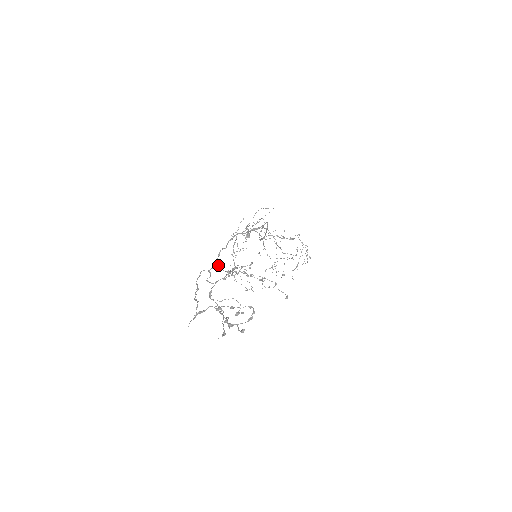
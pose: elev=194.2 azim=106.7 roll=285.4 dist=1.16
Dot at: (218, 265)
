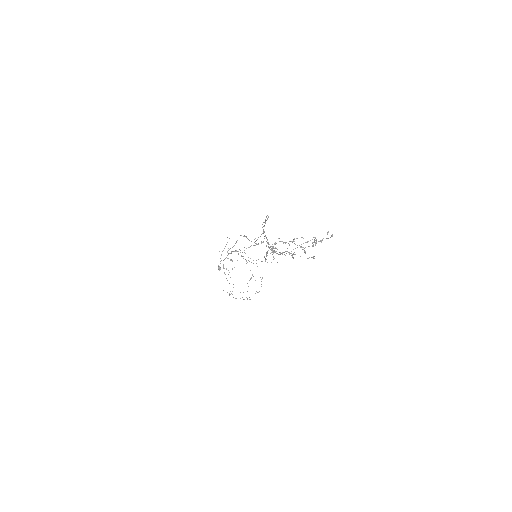
Dot at: (267, 243)
